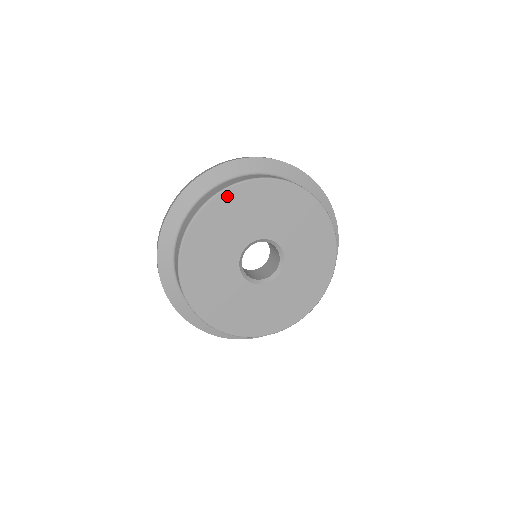
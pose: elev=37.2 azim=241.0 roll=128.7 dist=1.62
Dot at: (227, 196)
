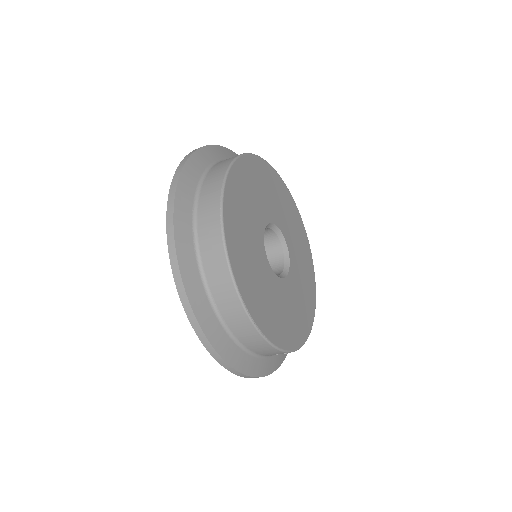
Dot at: (282, 185)
